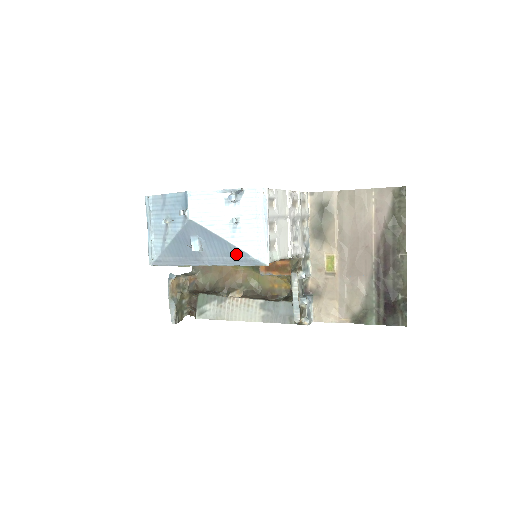
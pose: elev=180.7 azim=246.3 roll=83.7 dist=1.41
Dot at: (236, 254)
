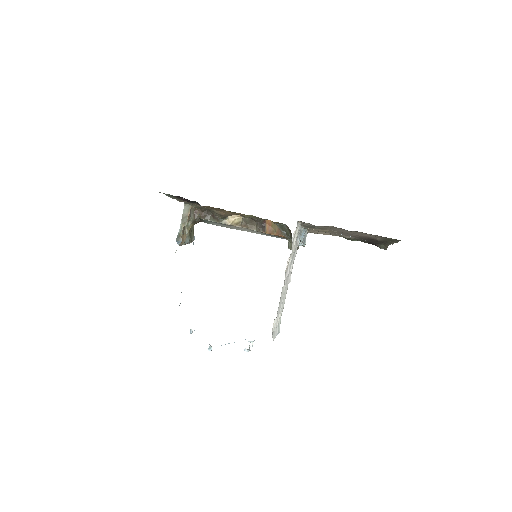
Dot at: occluded
